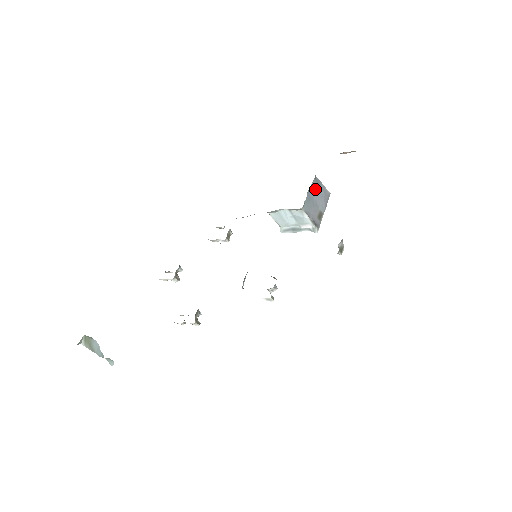
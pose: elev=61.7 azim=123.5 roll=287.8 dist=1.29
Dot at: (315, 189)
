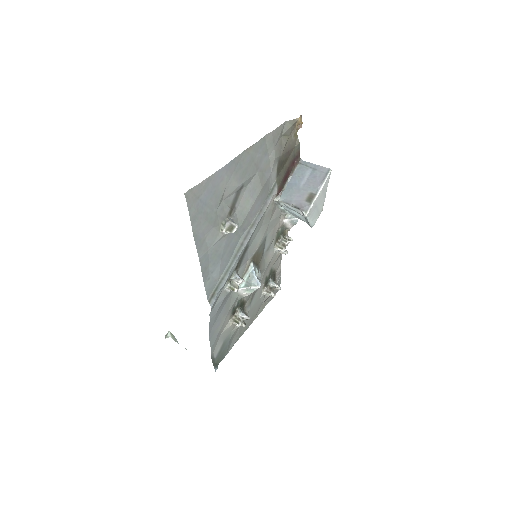
Dot at: (302, 174)
